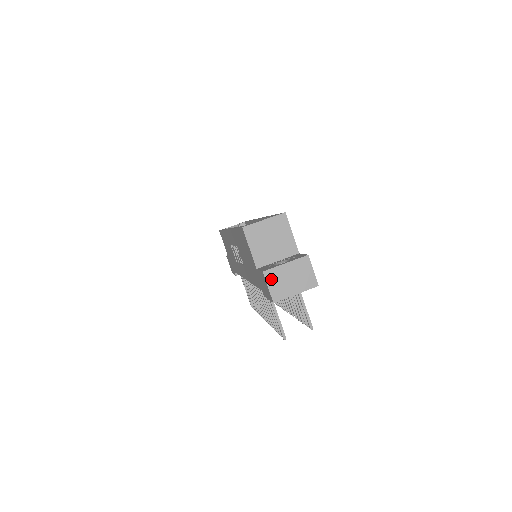
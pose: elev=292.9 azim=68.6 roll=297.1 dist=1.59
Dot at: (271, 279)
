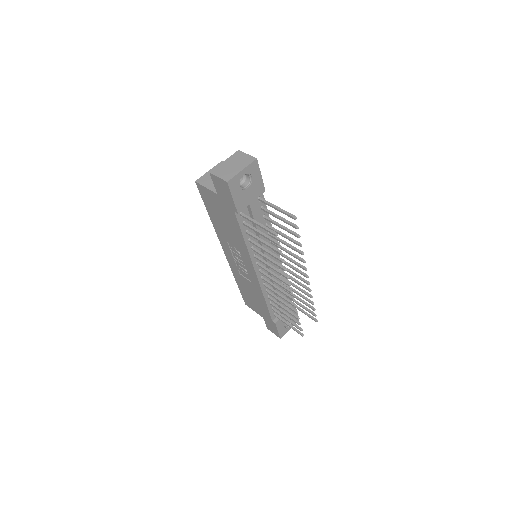
Dot at: (218, 173)
